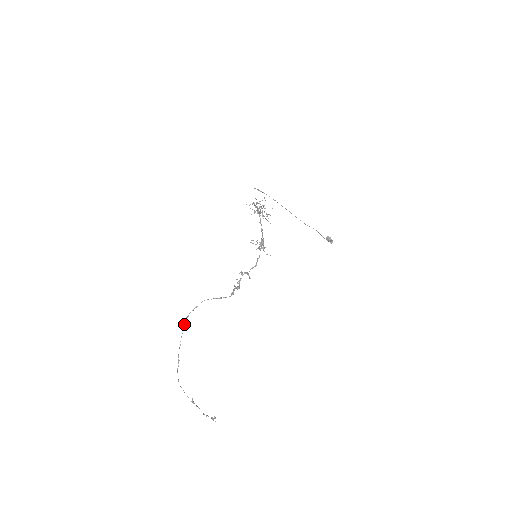
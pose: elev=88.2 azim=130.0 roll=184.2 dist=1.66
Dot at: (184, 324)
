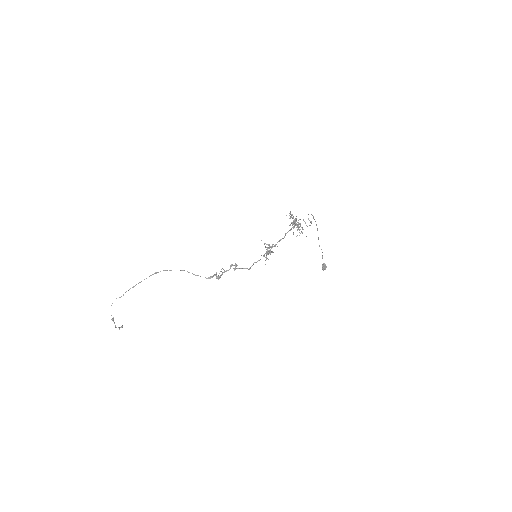
Dot at: occluded
